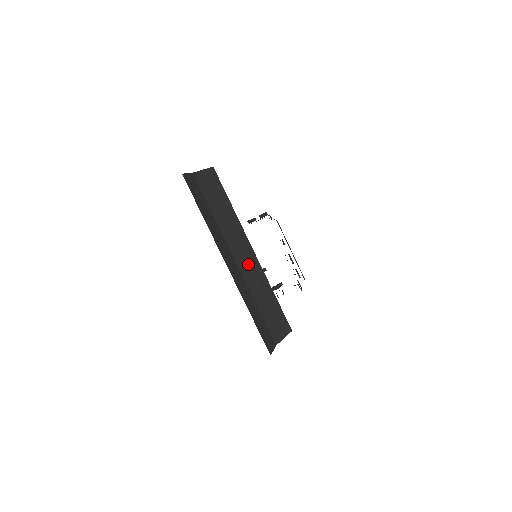
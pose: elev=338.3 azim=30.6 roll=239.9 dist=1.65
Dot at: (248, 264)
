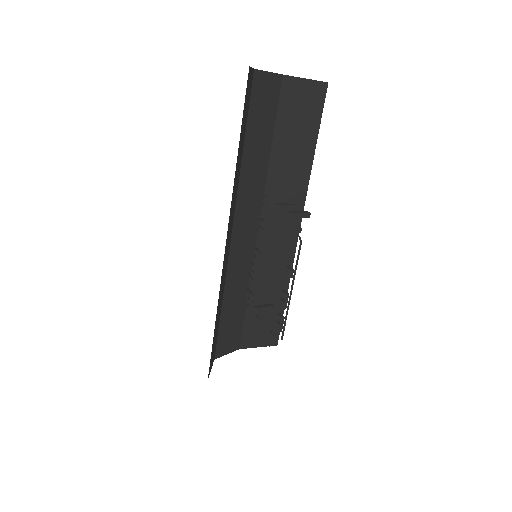
Dot at: (277, 241)
